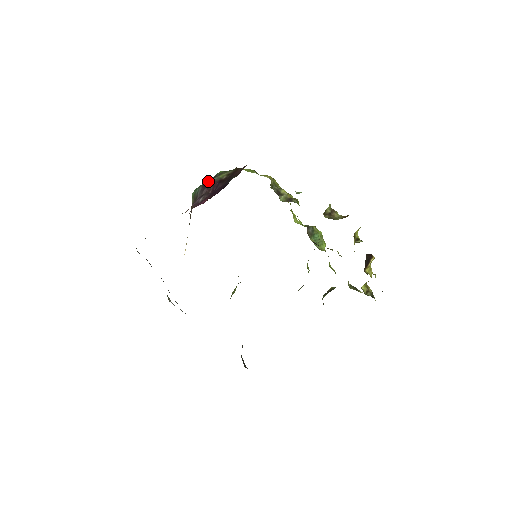
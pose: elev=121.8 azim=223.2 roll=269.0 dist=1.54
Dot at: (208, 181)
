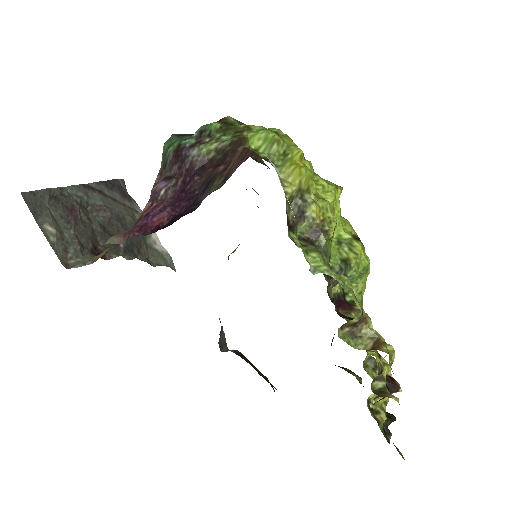
Dot at: (182, 151)
